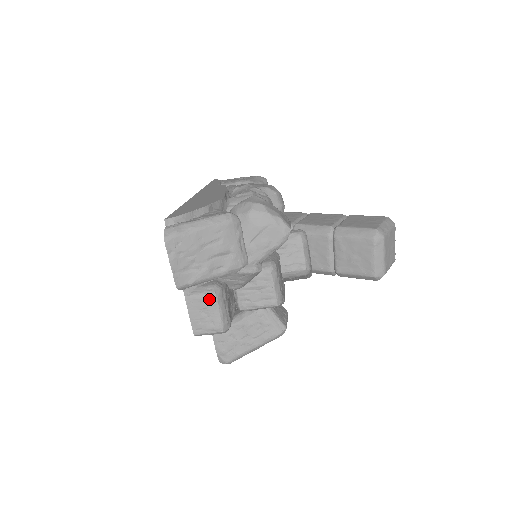
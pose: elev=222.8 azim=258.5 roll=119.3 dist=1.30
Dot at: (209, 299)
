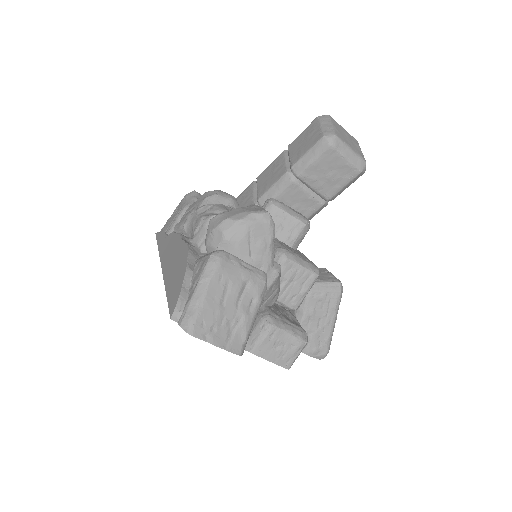
Dot at: (270, 333)
